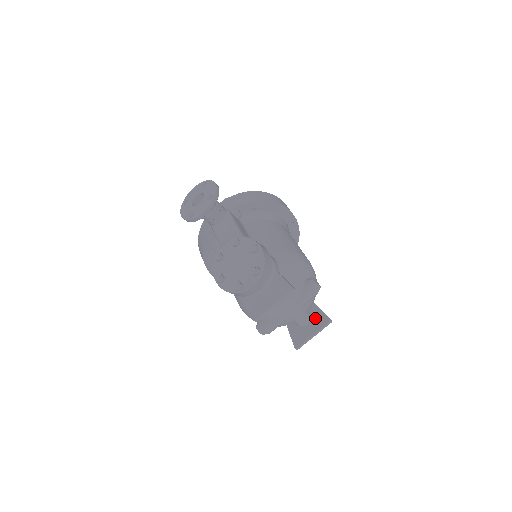
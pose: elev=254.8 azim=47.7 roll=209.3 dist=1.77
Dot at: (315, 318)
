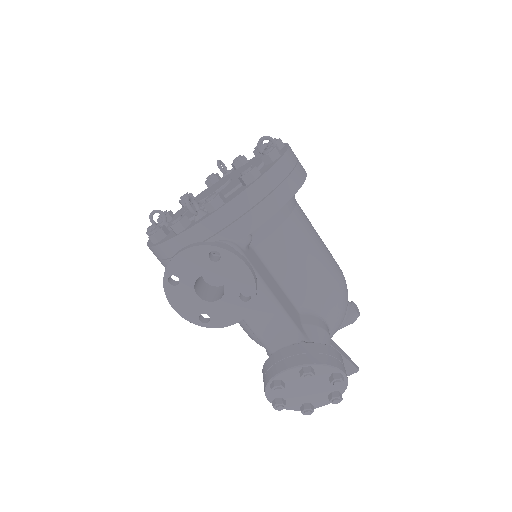
Dot at: occluded
